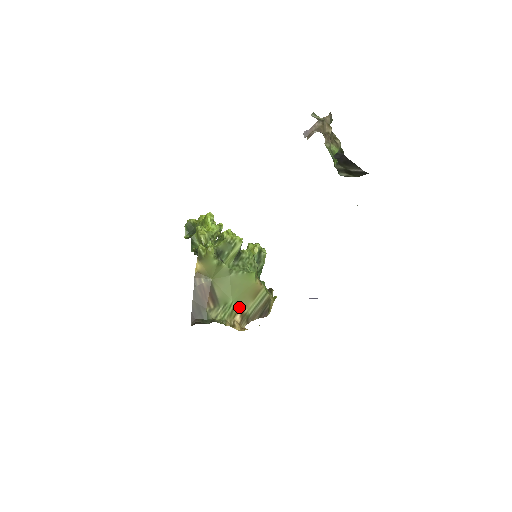
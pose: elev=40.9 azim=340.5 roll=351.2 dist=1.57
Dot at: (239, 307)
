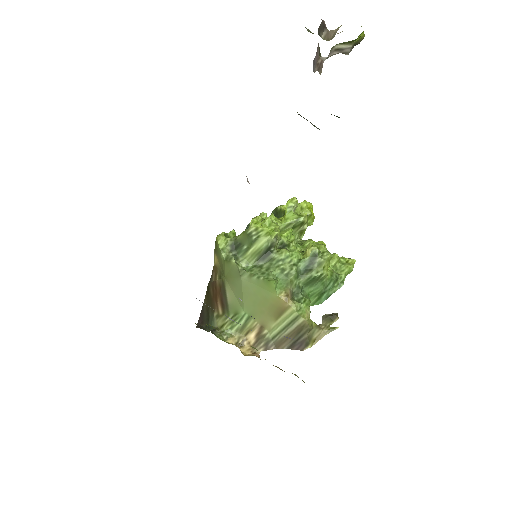
Dot at: (255, 323)
